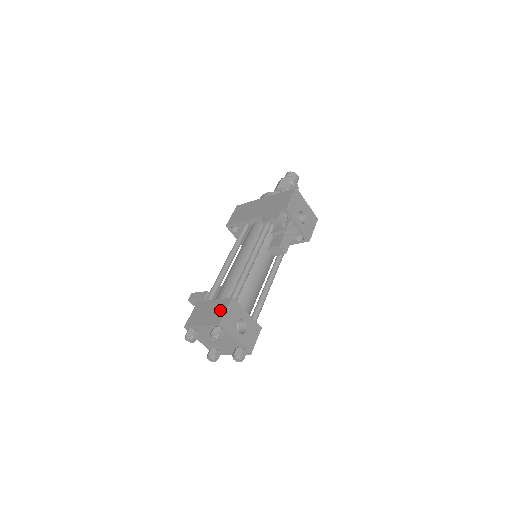
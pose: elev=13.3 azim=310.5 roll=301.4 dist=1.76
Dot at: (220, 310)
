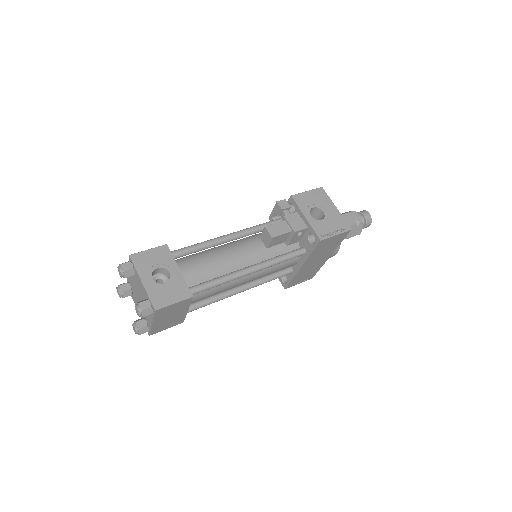
Dot at: occluded
